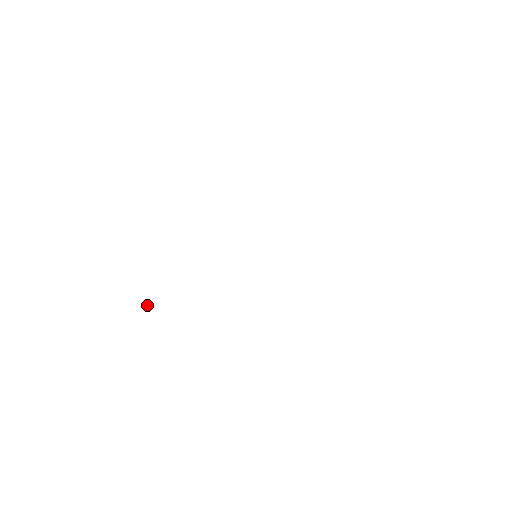
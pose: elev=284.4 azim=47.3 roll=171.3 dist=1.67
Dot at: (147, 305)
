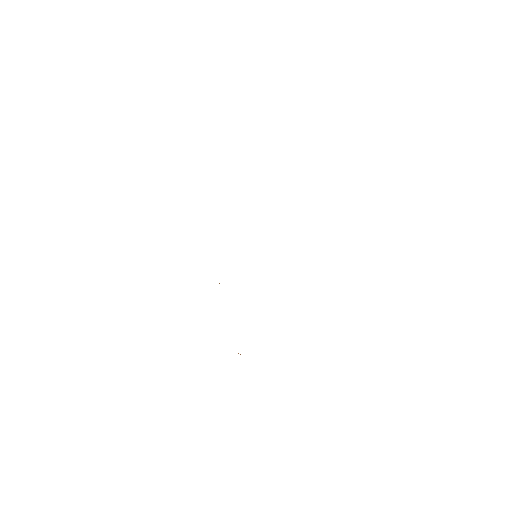
Dot at: occluded
